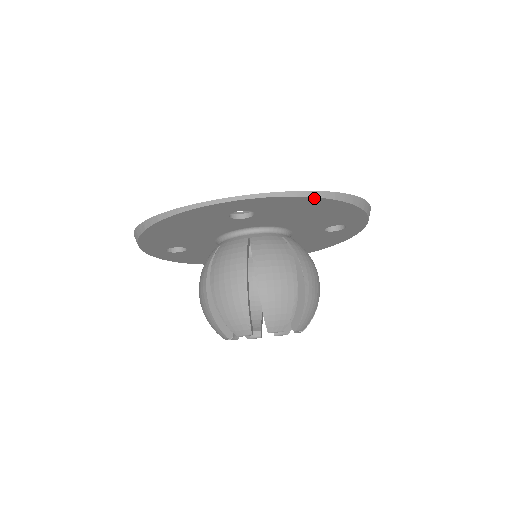
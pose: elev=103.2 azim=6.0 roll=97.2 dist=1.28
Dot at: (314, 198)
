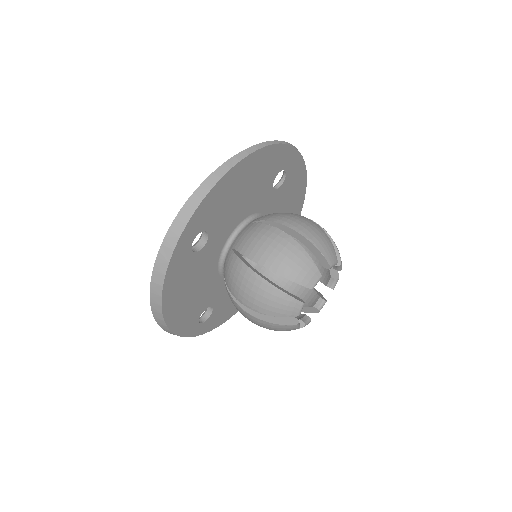
Dot at: (306, 180)
